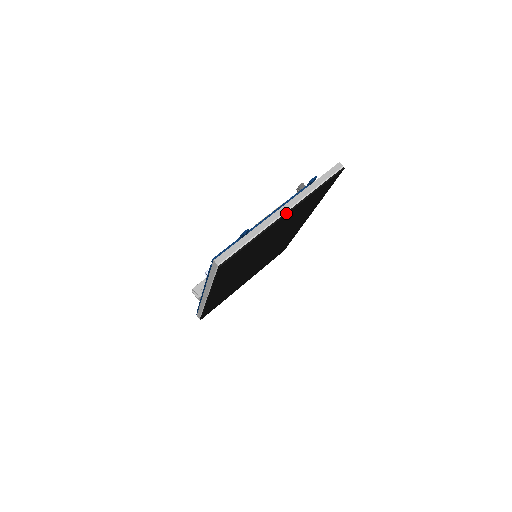
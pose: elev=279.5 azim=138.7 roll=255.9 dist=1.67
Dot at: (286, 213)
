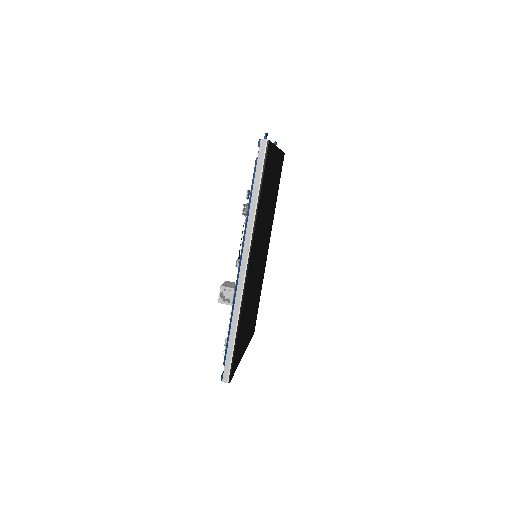
Dot at: occluded
